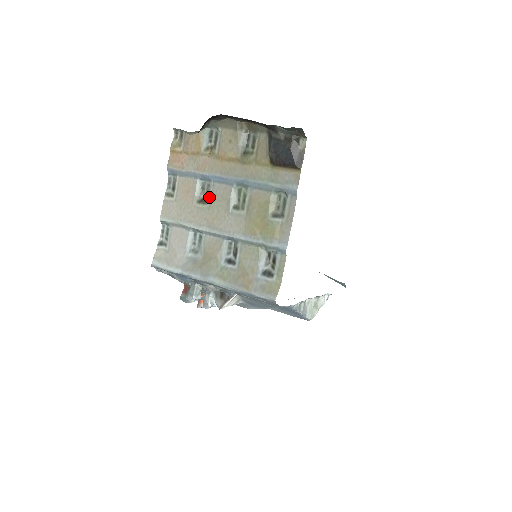
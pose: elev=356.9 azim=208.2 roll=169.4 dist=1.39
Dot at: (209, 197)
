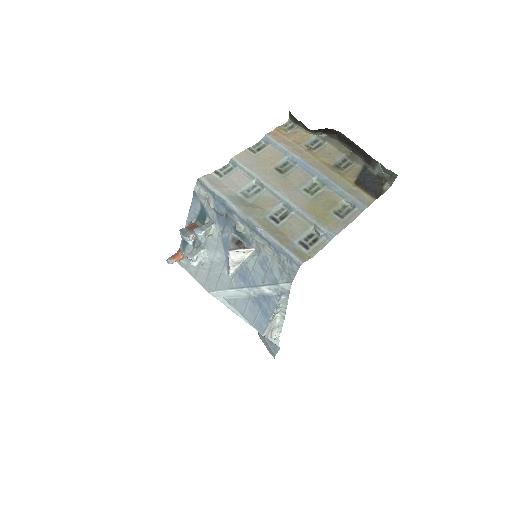
Dot at: (287, 172)
